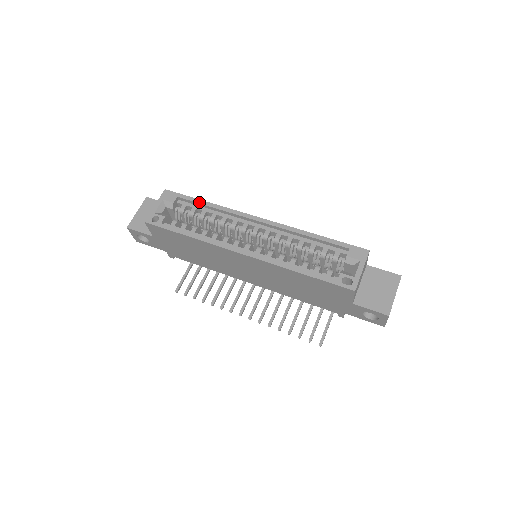
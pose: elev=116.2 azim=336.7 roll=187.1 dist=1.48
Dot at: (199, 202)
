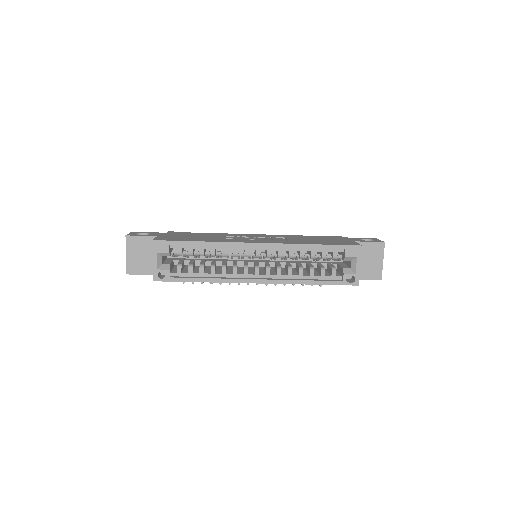
Dot at: (194, 244)
